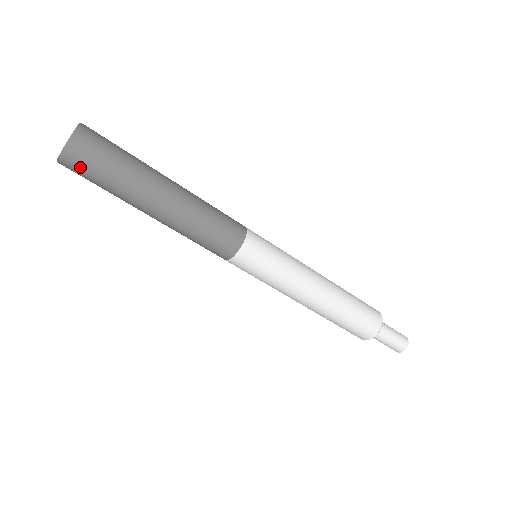
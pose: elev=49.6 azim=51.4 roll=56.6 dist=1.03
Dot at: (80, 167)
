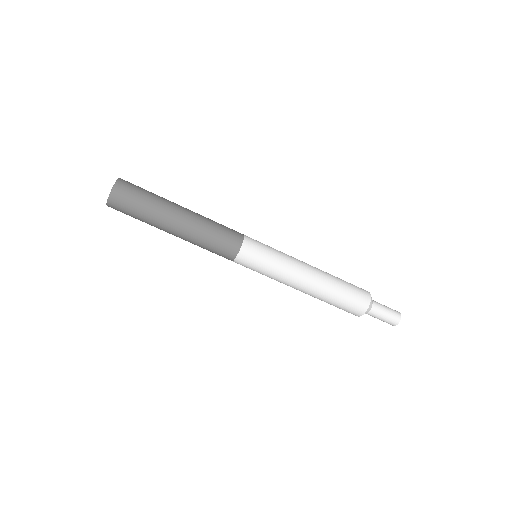
Dot at: (120, 211)
